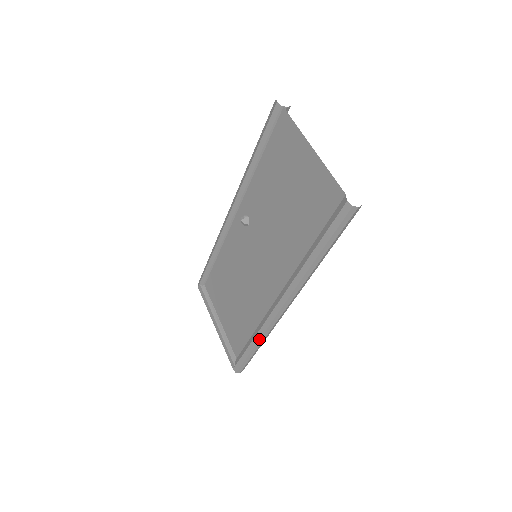
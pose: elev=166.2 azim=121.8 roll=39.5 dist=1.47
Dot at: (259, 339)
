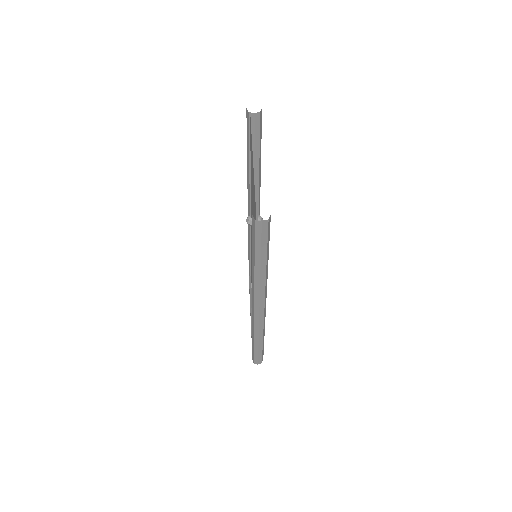
Dot at: (254, 336)
